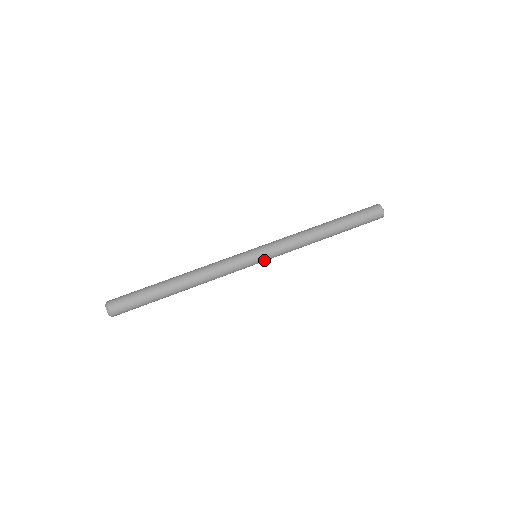
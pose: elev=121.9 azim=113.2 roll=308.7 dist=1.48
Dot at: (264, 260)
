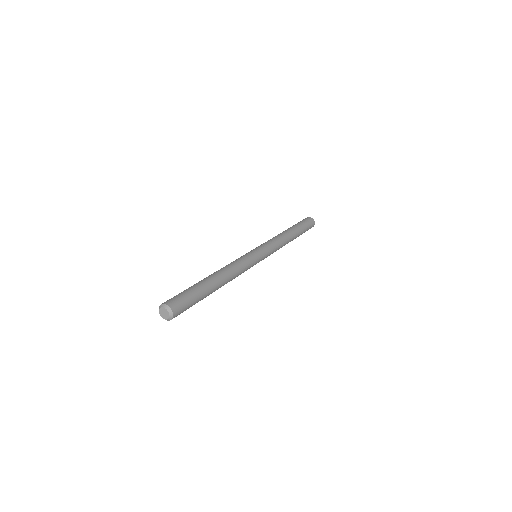
Dot at: (264, 255)
